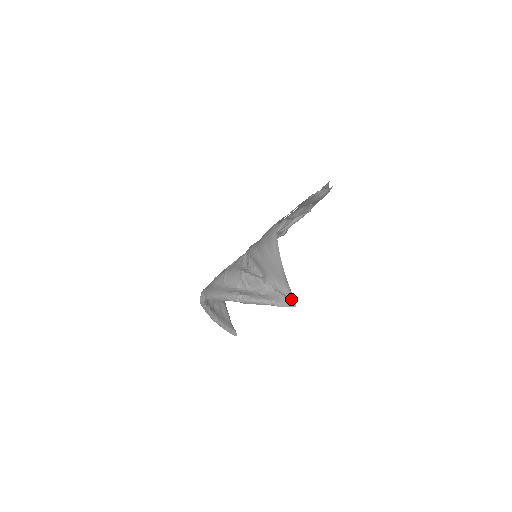
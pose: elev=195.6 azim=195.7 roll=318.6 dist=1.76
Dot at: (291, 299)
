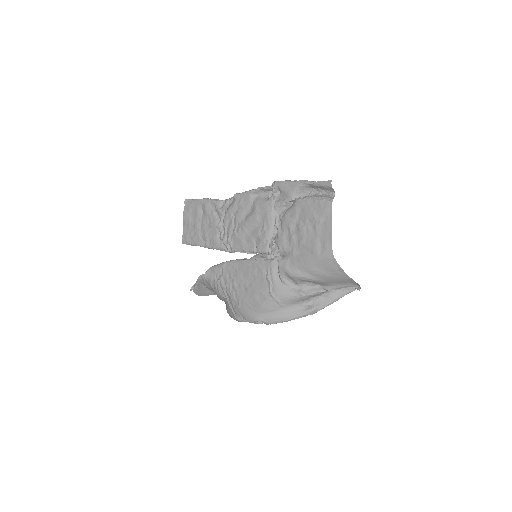
Dot at: (356, 286)
